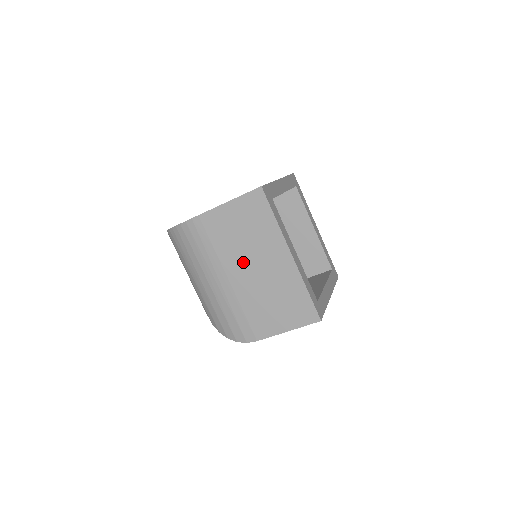
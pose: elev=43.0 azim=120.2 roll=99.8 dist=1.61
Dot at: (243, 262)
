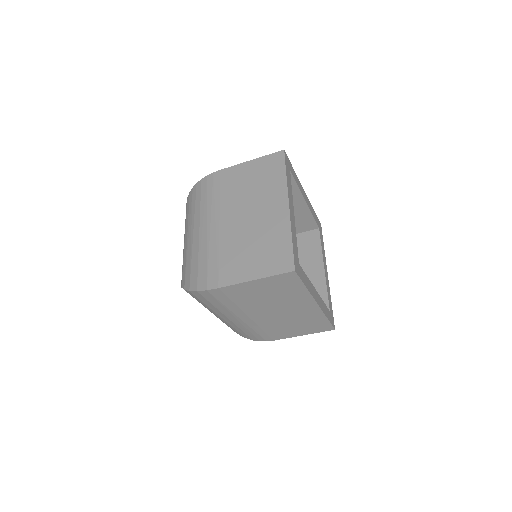
Dot at: (240, 209)
